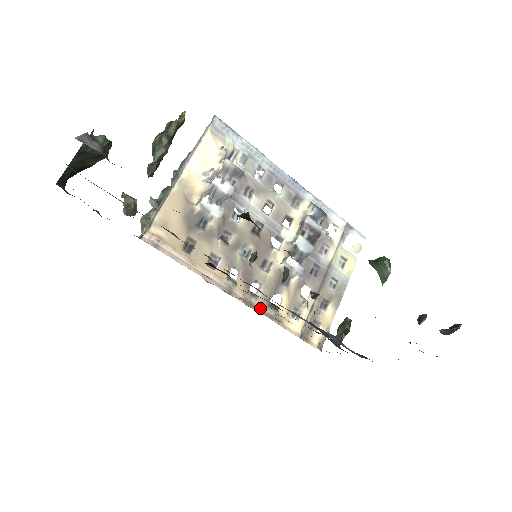
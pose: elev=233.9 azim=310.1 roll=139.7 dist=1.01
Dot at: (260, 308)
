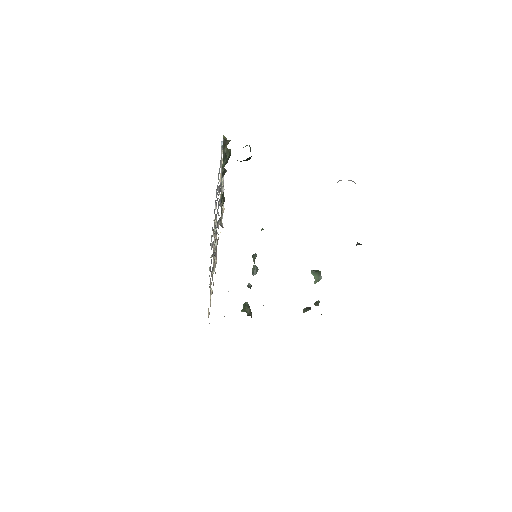
Dot at: occluded
